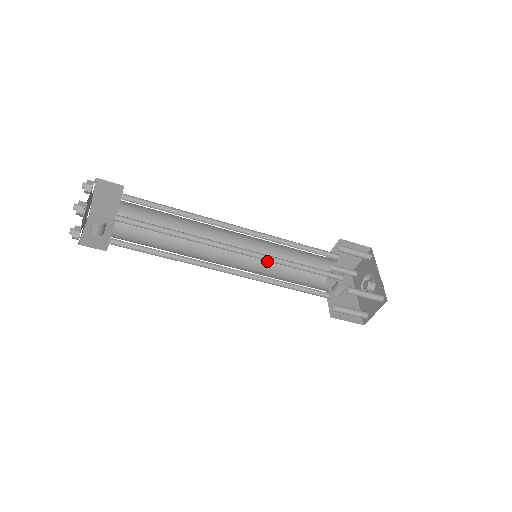
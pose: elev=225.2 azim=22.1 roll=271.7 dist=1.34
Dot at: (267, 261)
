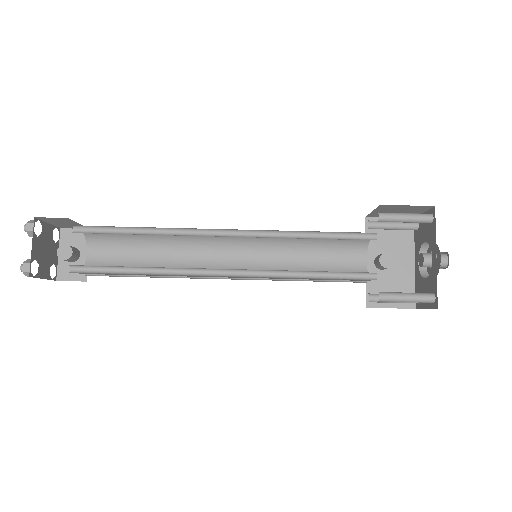
Dot at: (279, 245)
